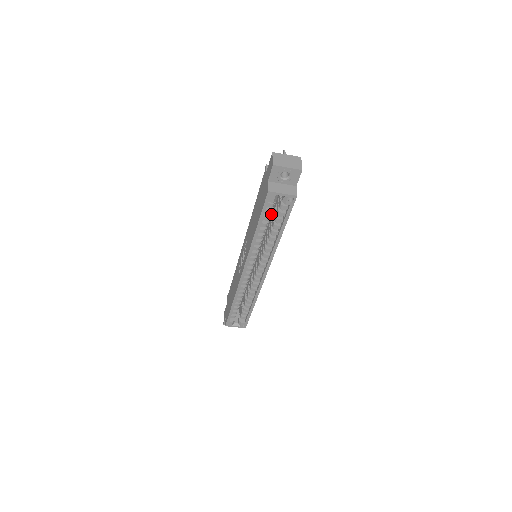
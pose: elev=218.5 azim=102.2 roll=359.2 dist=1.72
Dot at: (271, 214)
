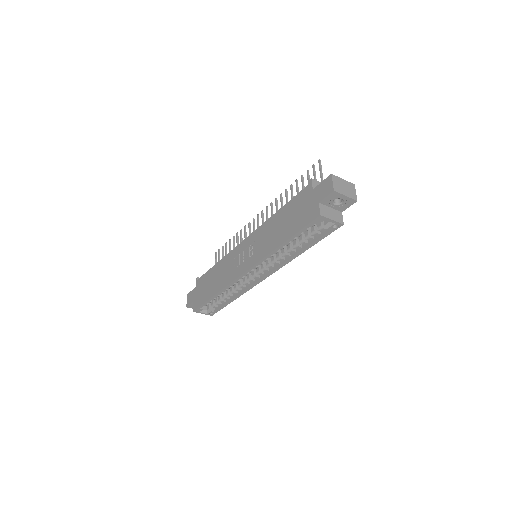
Dot at: occluded
